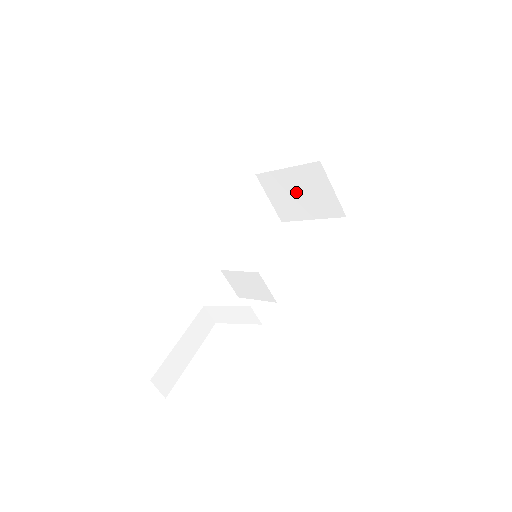
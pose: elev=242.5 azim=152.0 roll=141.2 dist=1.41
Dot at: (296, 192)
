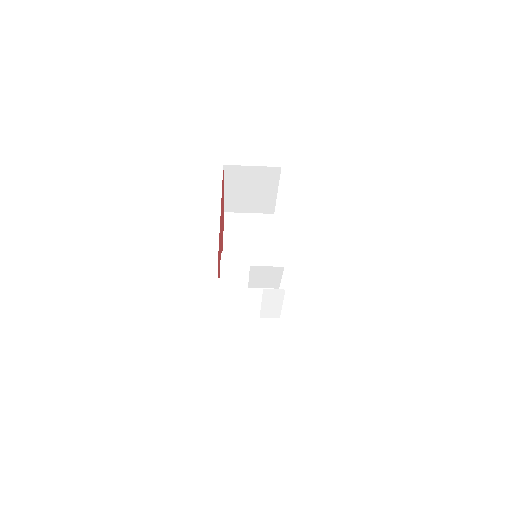
Dot at: (248, 192)
